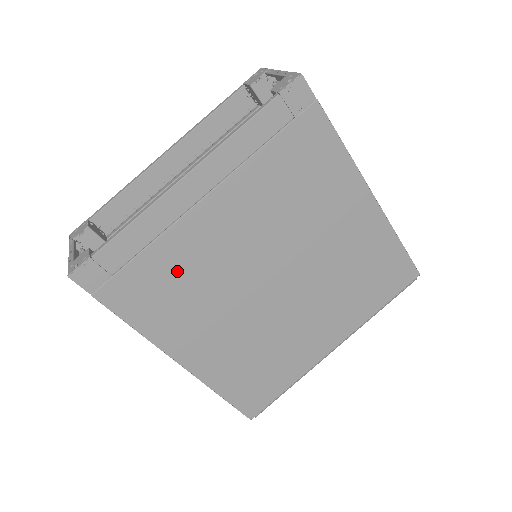
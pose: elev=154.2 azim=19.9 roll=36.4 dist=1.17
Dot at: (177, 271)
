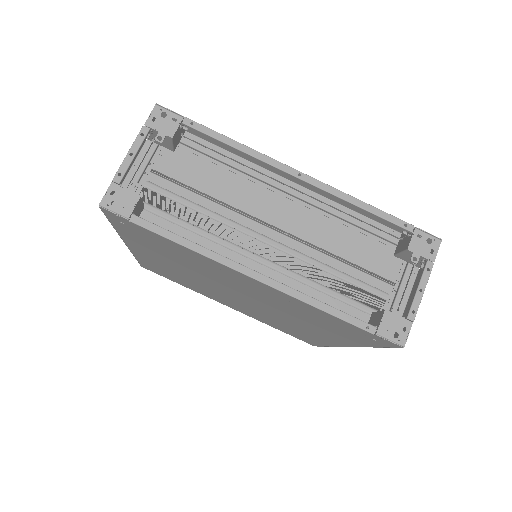
Dot at: (182, 258)
